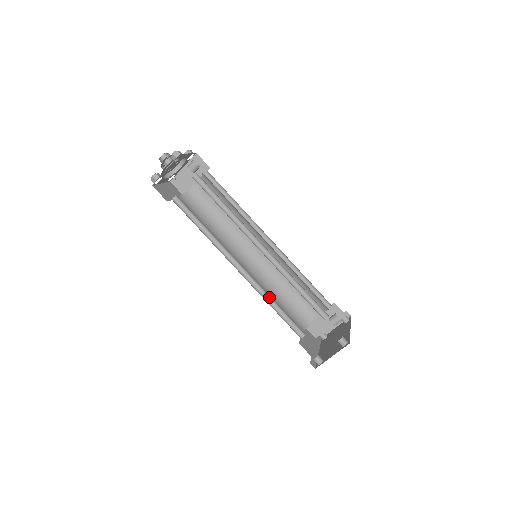
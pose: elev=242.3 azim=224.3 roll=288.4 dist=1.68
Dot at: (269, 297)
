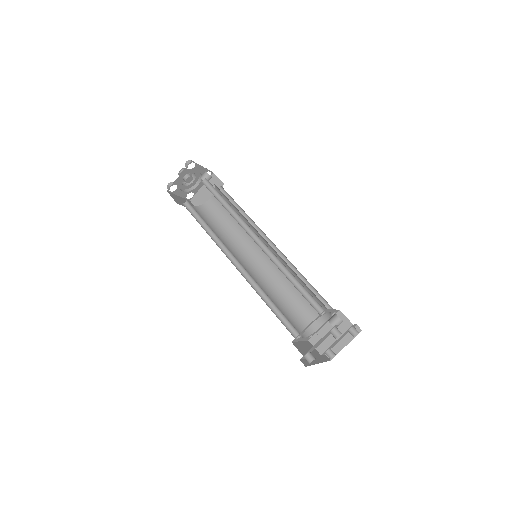
Dot at: (264, 294)
